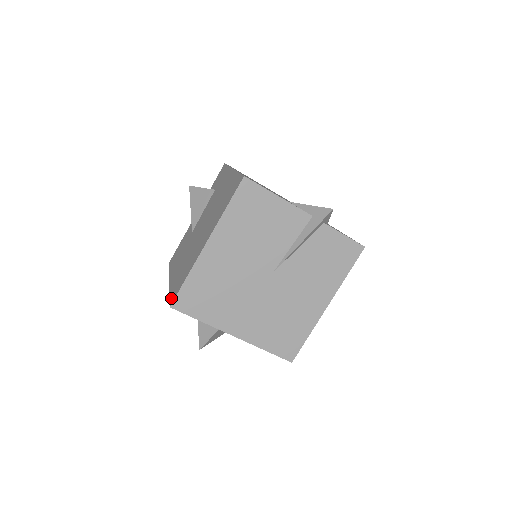
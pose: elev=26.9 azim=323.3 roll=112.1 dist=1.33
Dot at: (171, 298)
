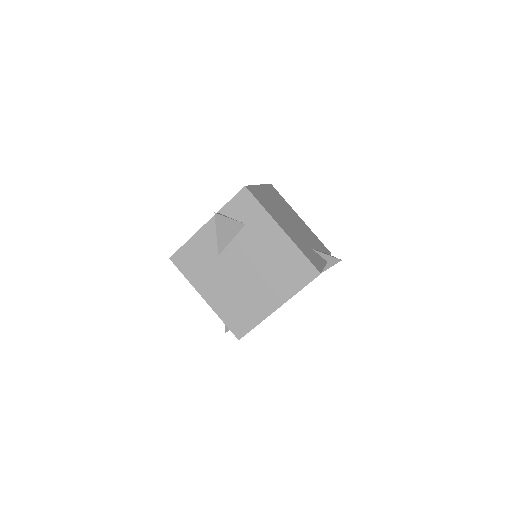
Dot at: (234, 331)
